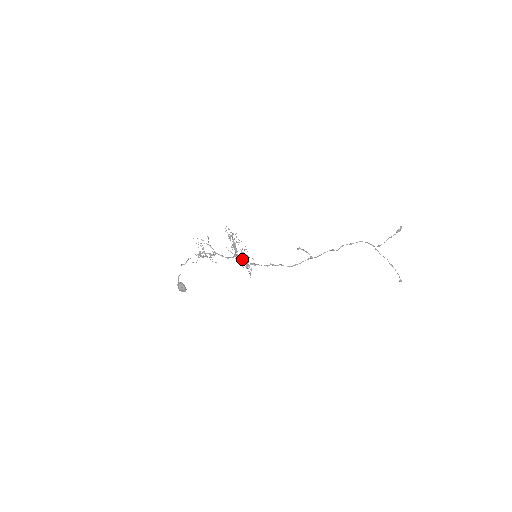
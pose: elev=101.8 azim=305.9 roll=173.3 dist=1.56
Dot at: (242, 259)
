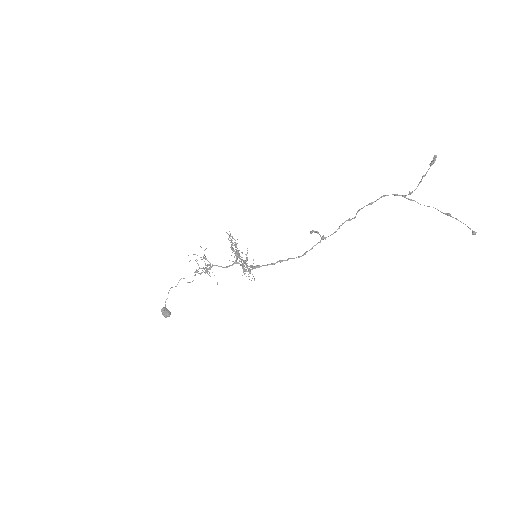
Dot at: (242, 264)
